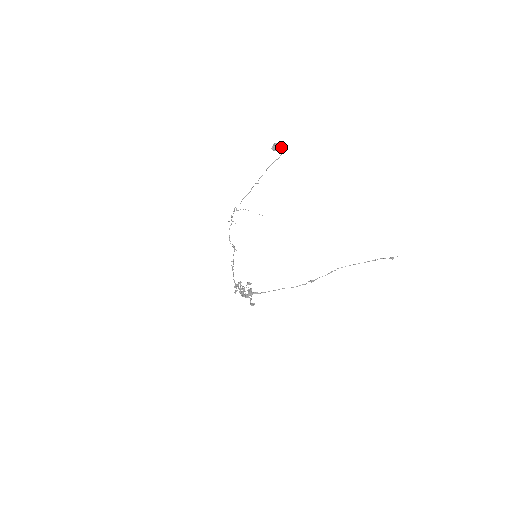
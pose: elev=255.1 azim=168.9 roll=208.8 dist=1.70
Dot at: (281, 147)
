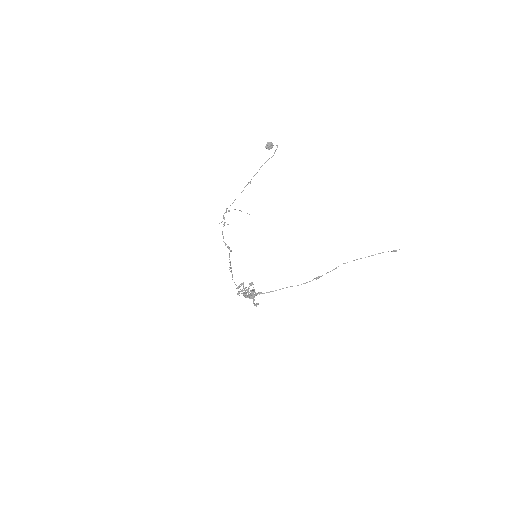
Dot at: occluded
